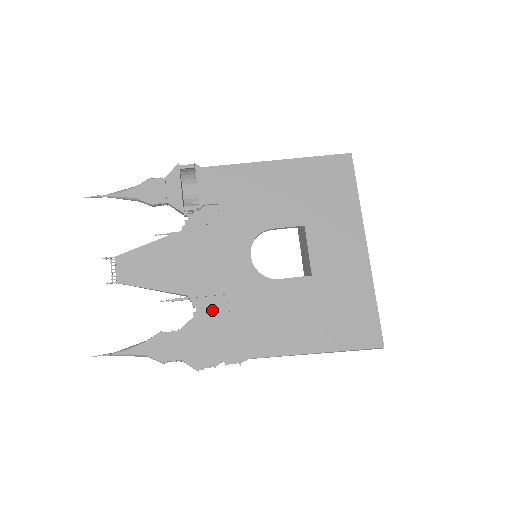
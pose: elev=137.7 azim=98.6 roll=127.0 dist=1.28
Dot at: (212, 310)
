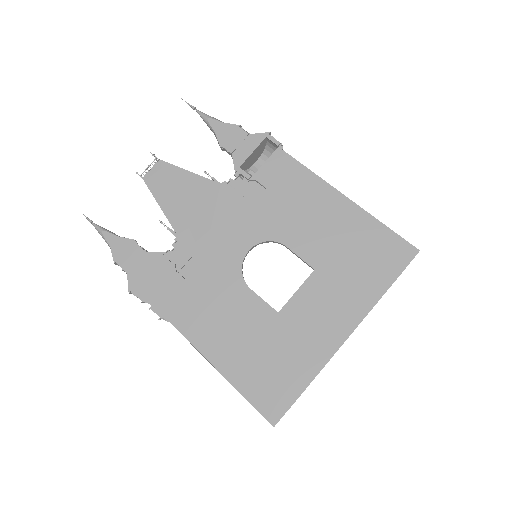
Dot at: (182, 261)
